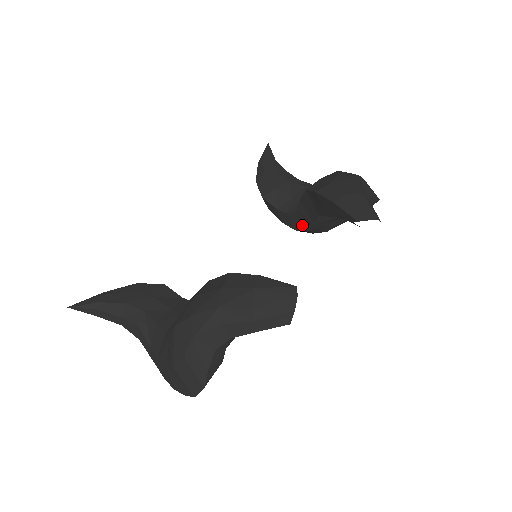
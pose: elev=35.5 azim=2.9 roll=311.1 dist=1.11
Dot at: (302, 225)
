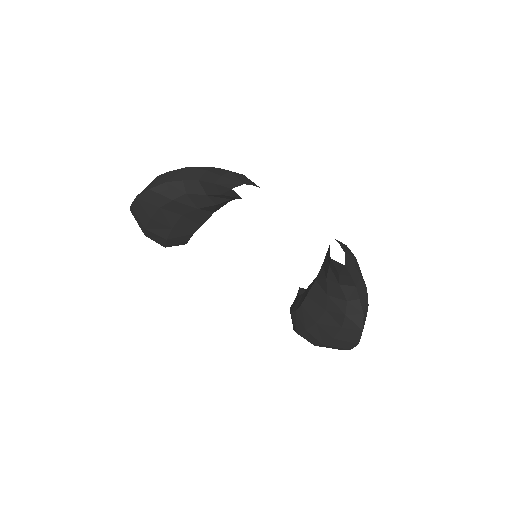
Dot at: (299, 304)
